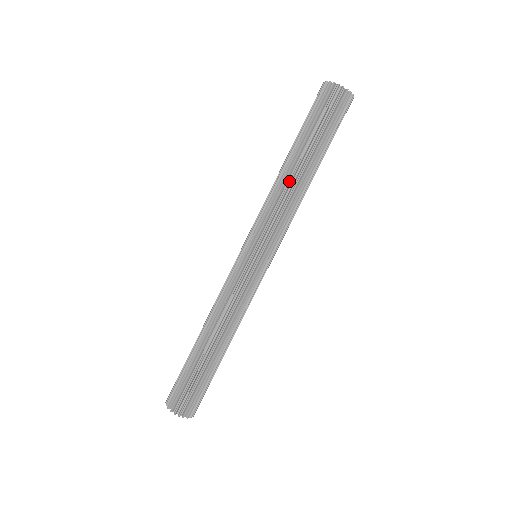
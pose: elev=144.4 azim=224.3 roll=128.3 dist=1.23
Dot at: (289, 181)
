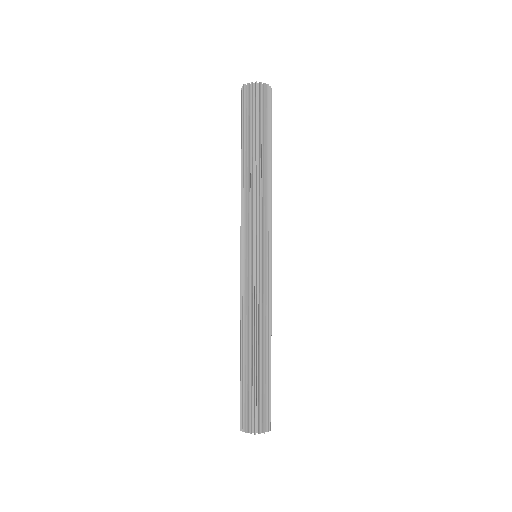
Dot at: (260, 178)
